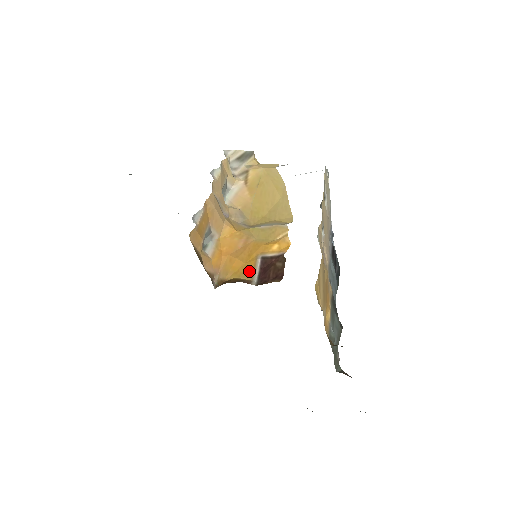
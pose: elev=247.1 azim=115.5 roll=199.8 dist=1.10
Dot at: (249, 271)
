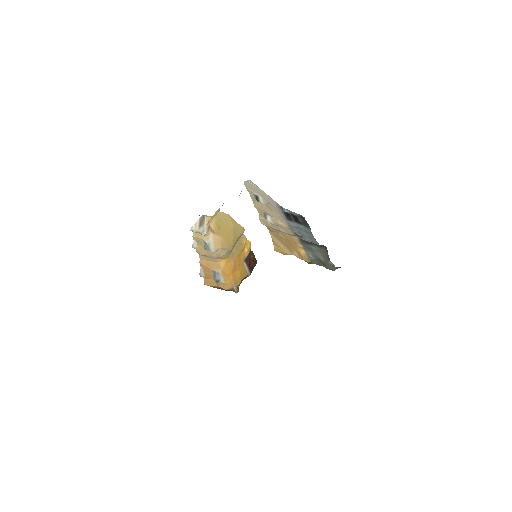
Dot at: (244, 272)
